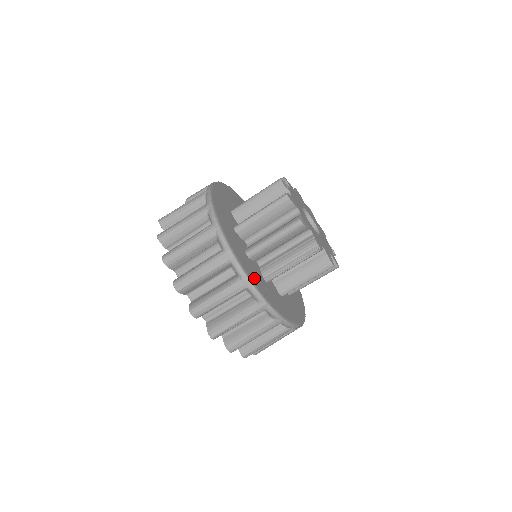
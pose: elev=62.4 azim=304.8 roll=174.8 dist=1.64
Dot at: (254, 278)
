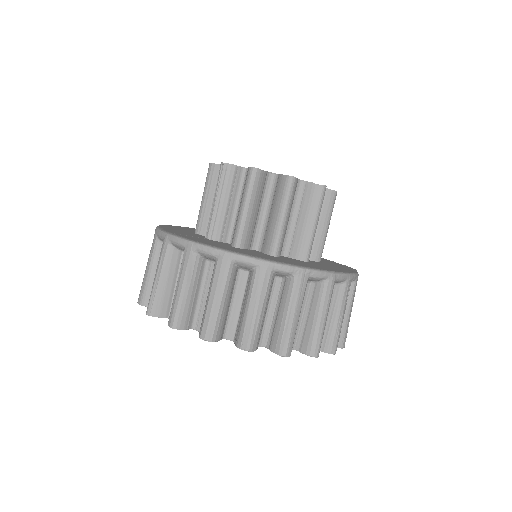
Dot at: occluded
